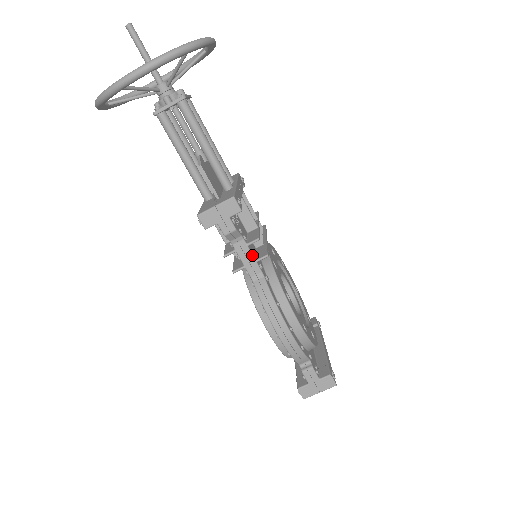
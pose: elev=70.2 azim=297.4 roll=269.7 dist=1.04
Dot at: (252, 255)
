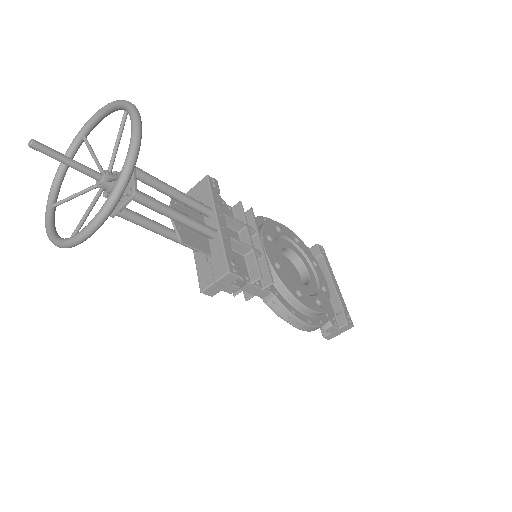
Dot at: (259, 288)
